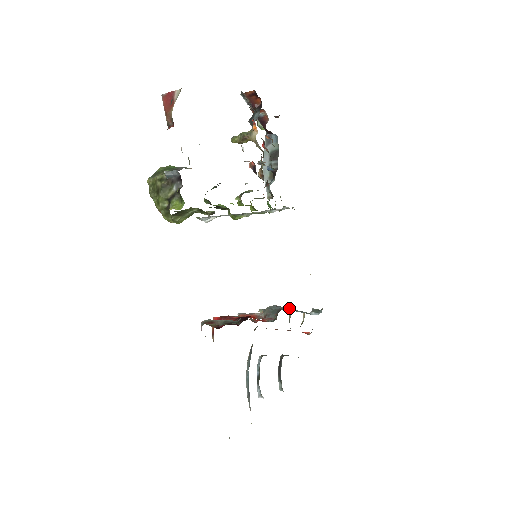
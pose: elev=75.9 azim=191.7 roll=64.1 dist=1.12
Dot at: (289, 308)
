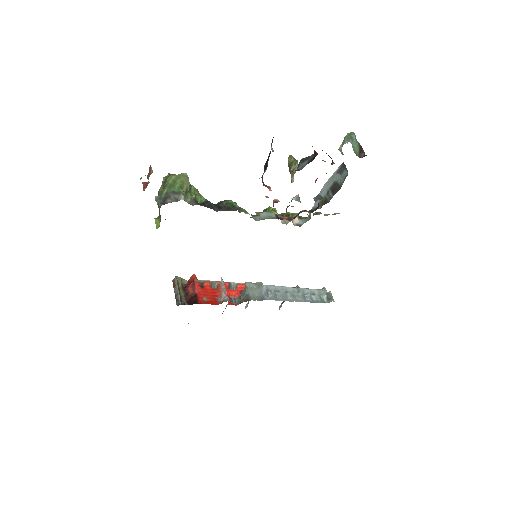
Dot at: (291, 287)
